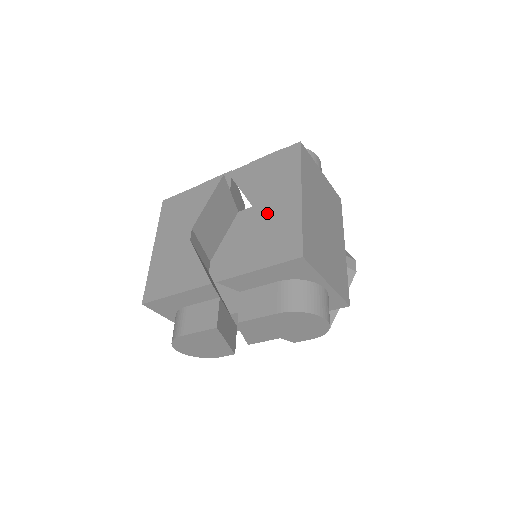
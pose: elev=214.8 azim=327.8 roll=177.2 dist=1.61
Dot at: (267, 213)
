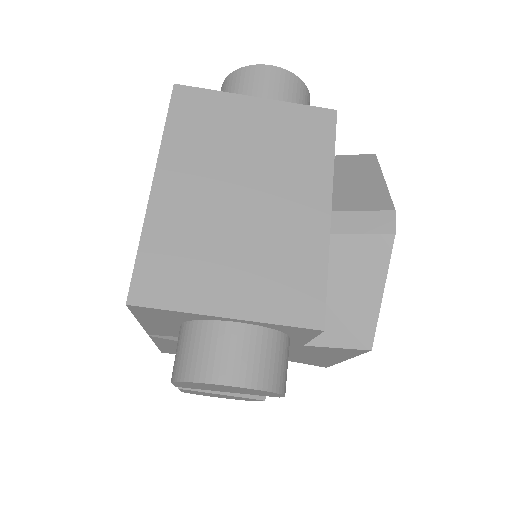
Dot at: occluded
